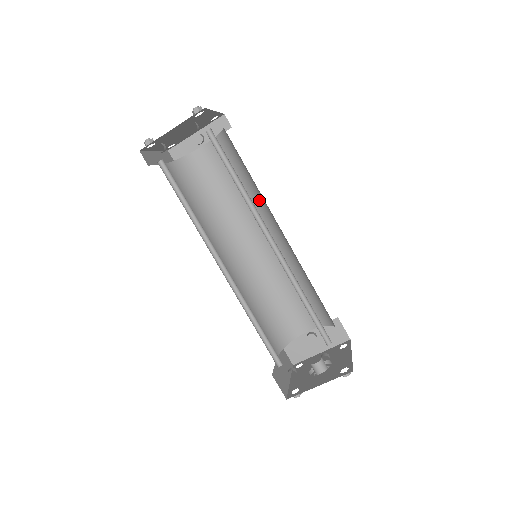
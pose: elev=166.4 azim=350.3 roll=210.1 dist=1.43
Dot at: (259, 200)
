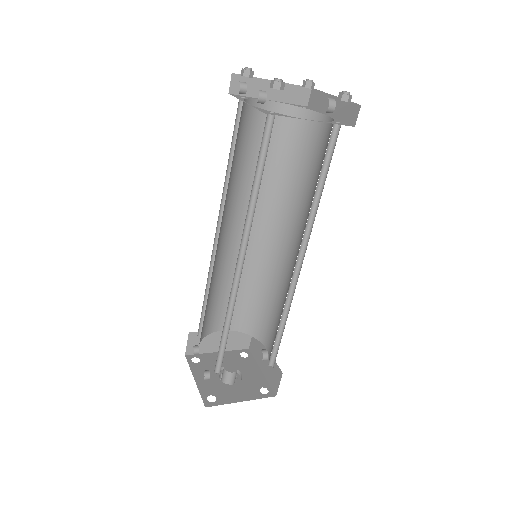
Dot at: occluded
